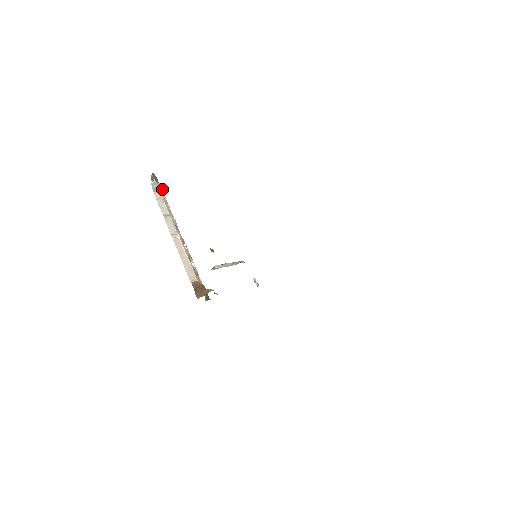
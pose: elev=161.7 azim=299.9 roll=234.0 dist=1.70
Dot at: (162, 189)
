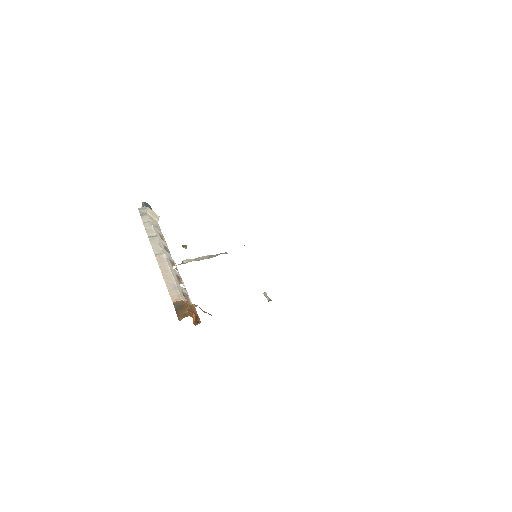
Dot at: (153, 214)
